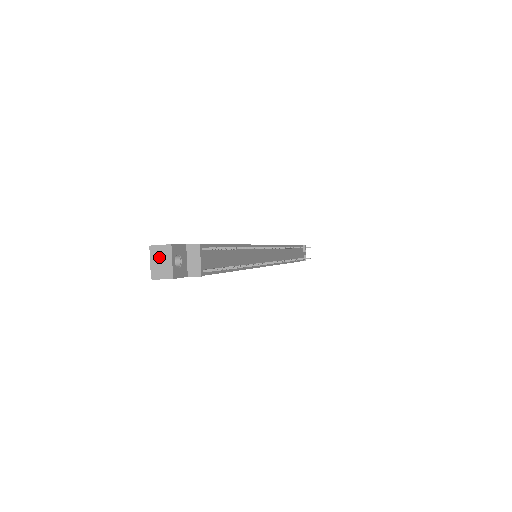
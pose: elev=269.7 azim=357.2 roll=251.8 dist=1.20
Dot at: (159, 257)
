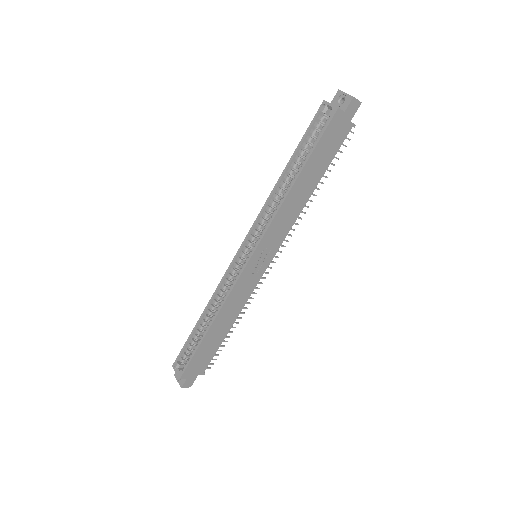
Dot at: (347, 94)
